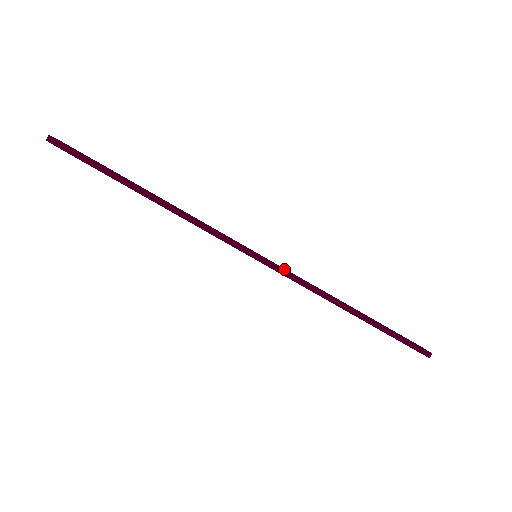
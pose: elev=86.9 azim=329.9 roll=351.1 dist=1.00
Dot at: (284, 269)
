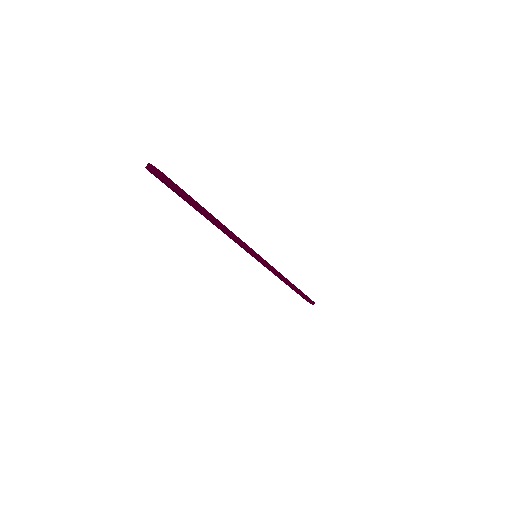
Dot at: (270, 265)
